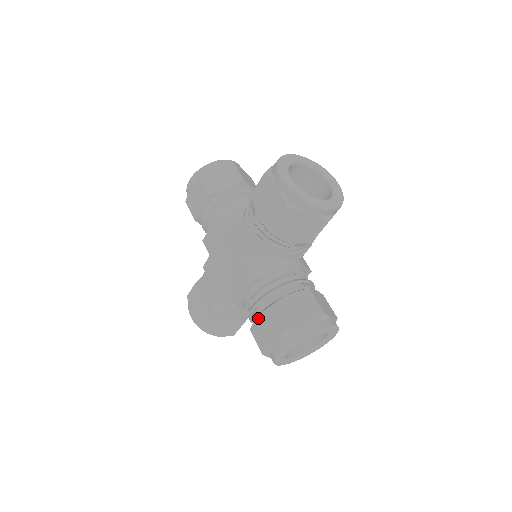
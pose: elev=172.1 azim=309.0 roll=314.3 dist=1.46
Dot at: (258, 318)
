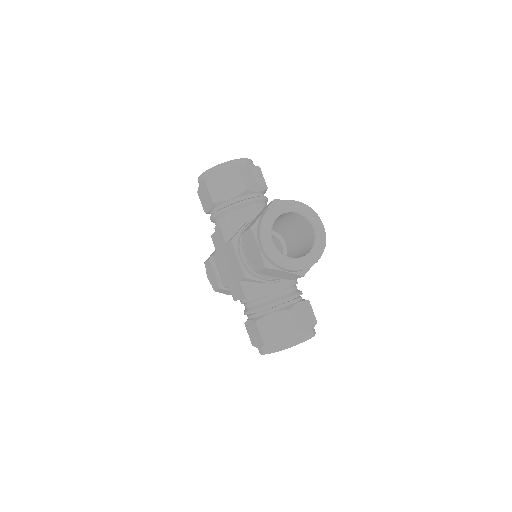
Dot at: (249, 322)
